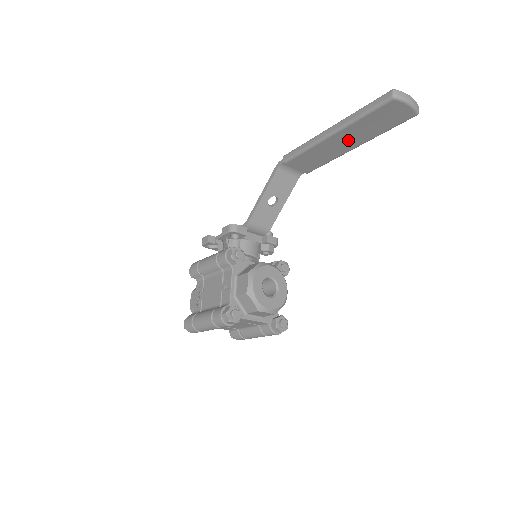
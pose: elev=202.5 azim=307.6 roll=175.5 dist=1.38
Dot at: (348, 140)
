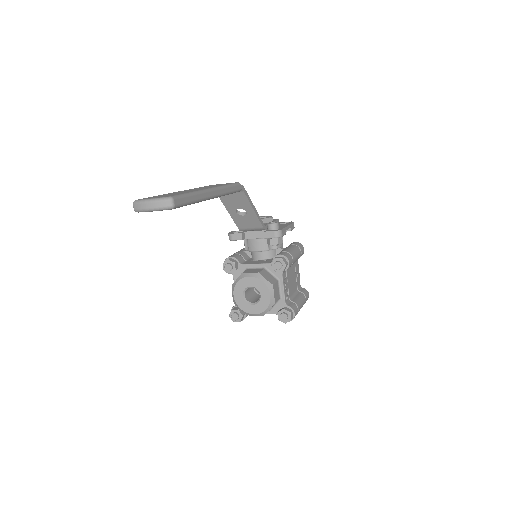
Dot at: occluded
